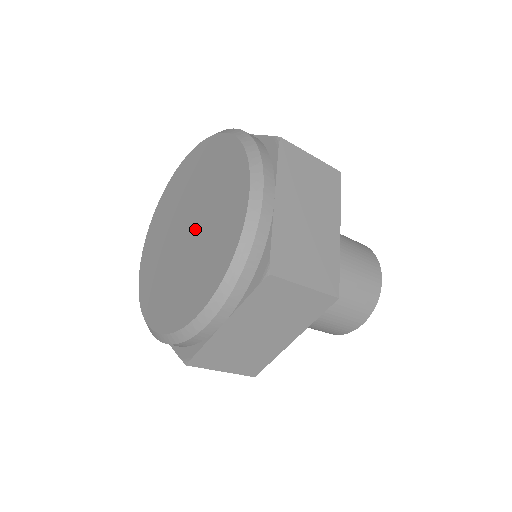
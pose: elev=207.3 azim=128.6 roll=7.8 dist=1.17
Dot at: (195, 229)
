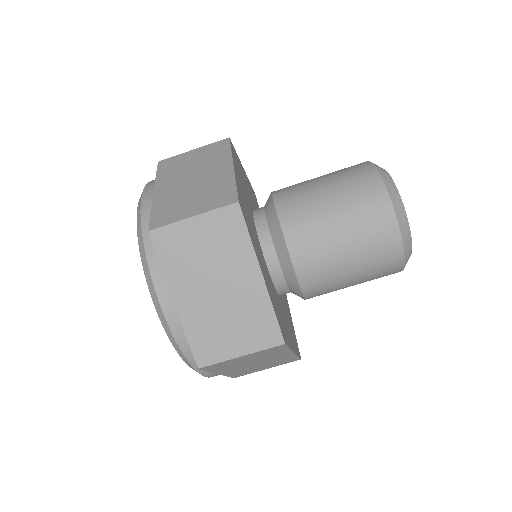
Dot at: occluded
